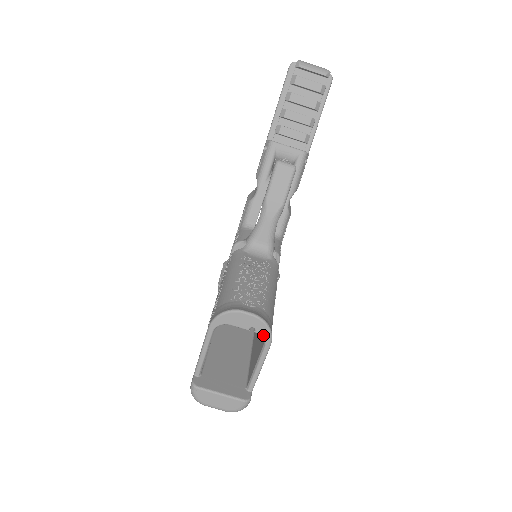
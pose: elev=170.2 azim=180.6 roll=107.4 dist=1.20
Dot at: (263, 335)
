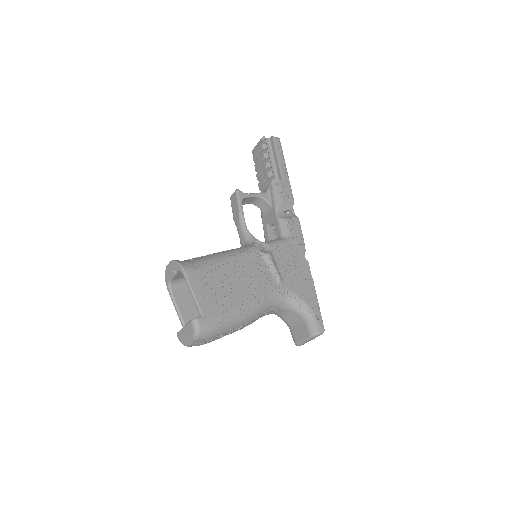
Dot at: (178, 269)
